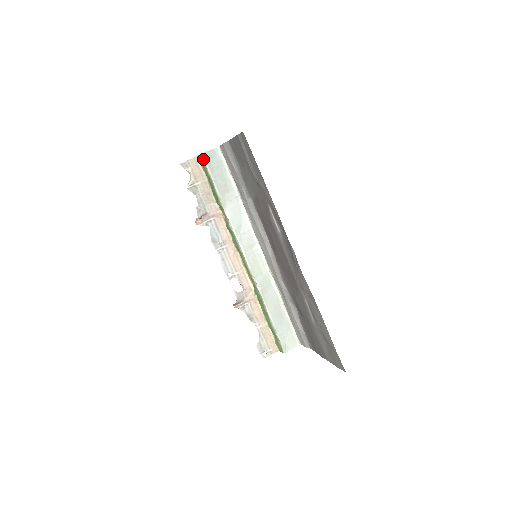
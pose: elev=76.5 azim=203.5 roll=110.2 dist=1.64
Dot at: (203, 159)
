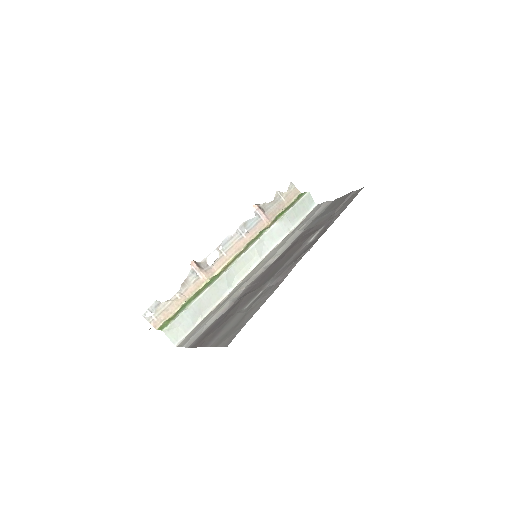
Dot at: (305, 194)
